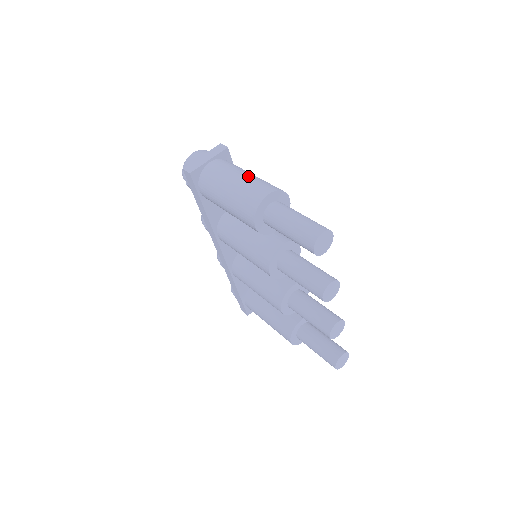
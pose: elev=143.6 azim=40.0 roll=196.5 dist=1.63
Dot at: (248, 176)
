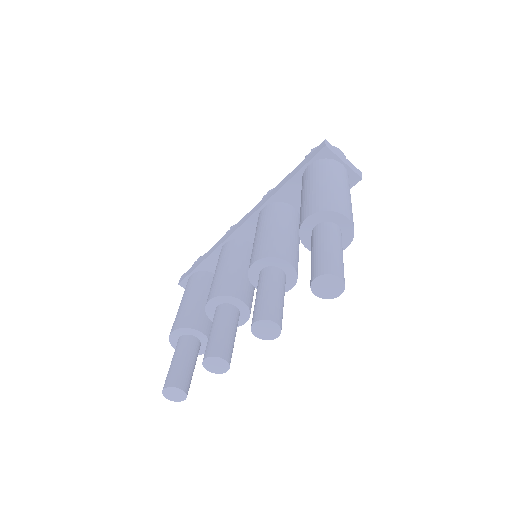
Dot at: (350, 199)
